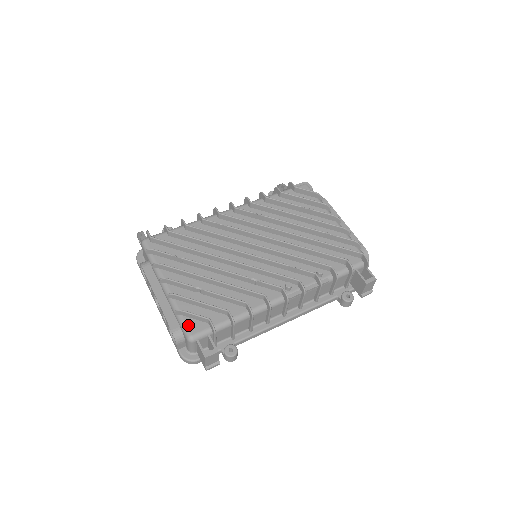
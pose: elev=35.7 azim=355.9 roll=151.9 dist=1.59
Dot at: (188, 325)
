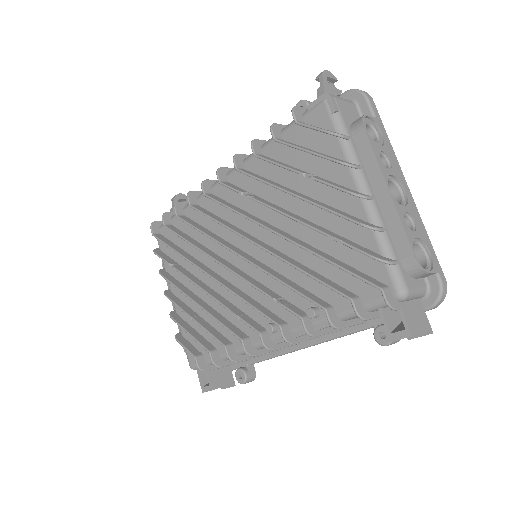
Dot at: (187, 353)
